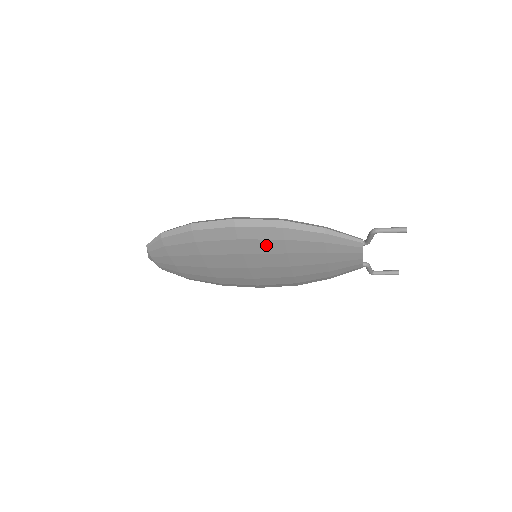
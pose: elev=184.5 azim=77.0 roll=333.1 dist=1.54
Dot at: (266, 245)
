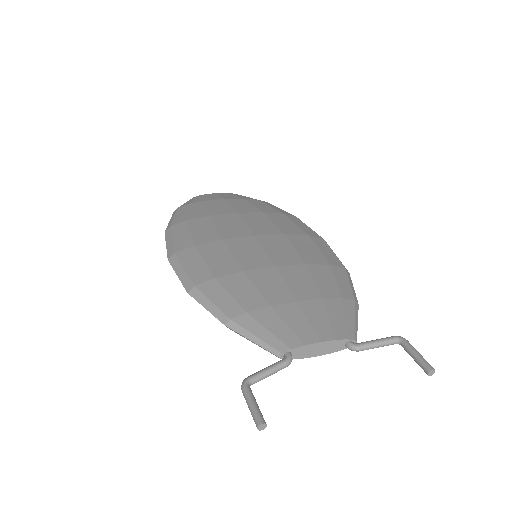
Dot at: occluded
